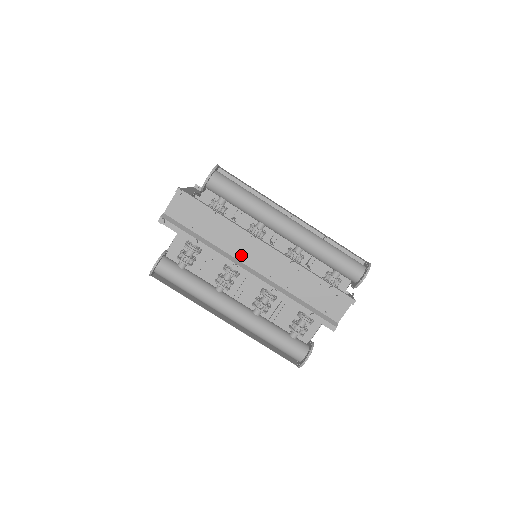
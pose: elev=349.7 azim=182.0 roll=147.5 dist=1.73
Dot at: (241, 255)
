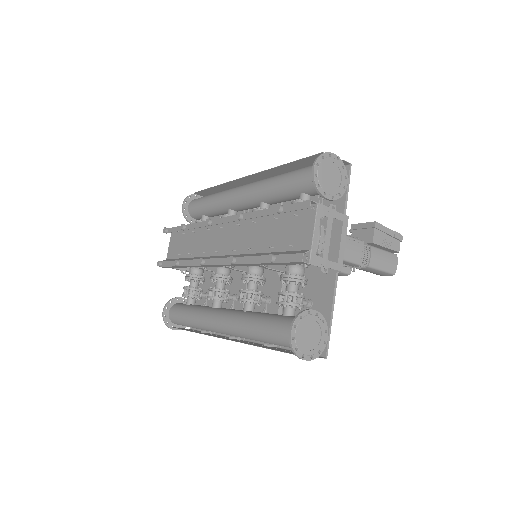
Dot at: (212, 249)
